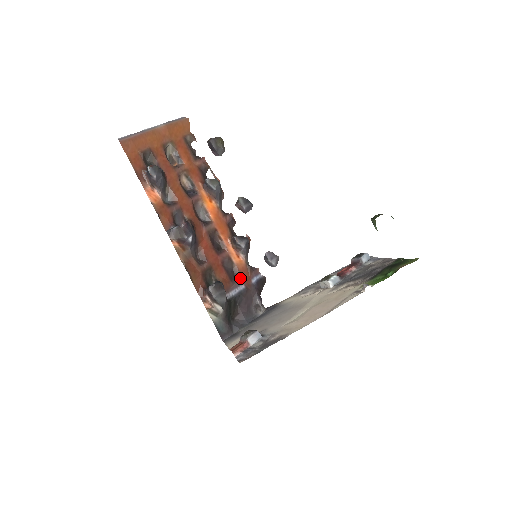
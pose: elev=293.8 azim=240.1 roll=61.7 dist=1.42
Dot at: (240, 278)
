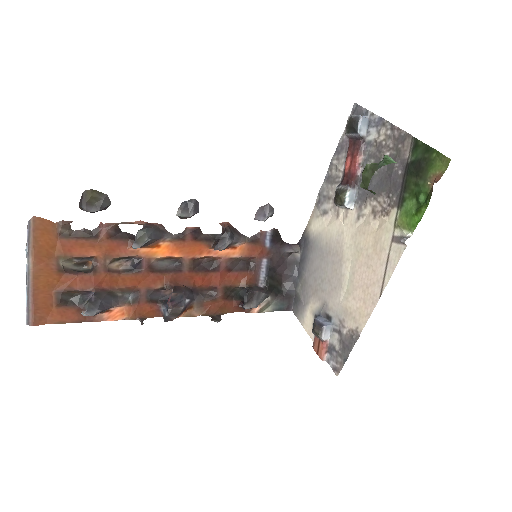
Dot at: (255, 259)
